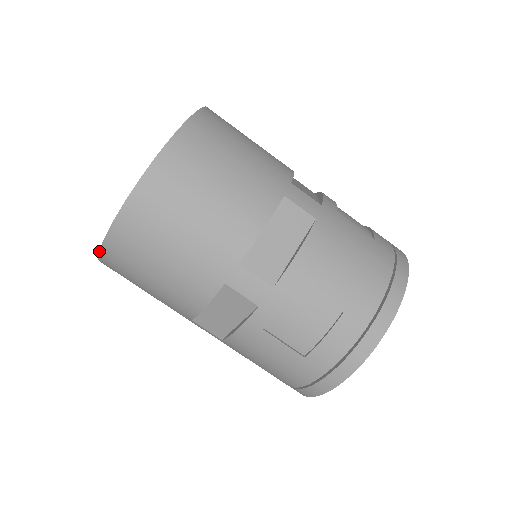
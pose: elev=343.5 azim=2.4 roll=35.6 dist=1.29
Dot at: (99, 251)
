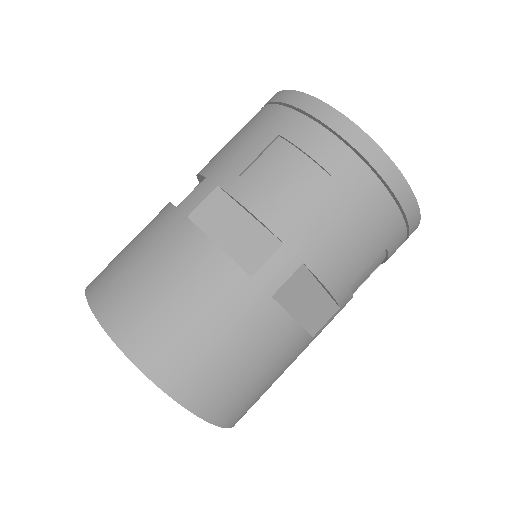
Dot at: occluded
